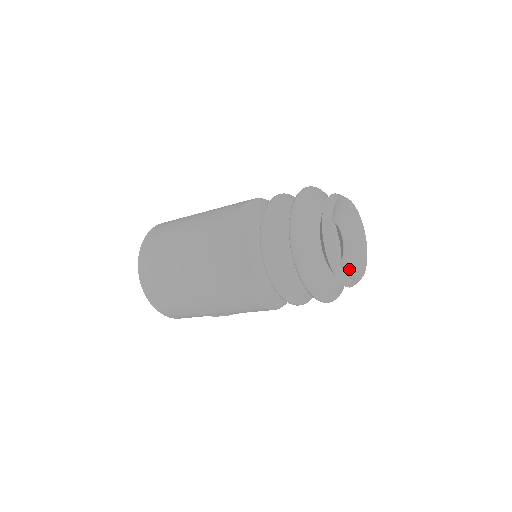
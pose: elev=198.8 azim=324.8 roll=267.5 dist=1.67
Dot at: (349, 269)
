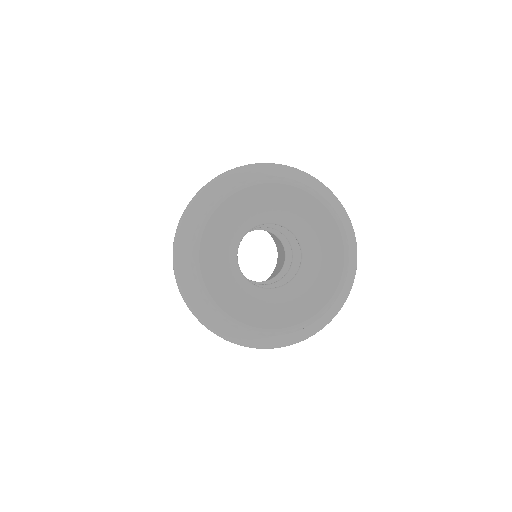
Dot at: (290, 302)
